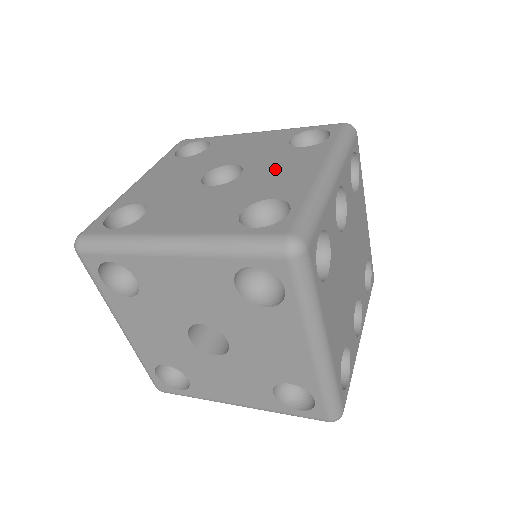
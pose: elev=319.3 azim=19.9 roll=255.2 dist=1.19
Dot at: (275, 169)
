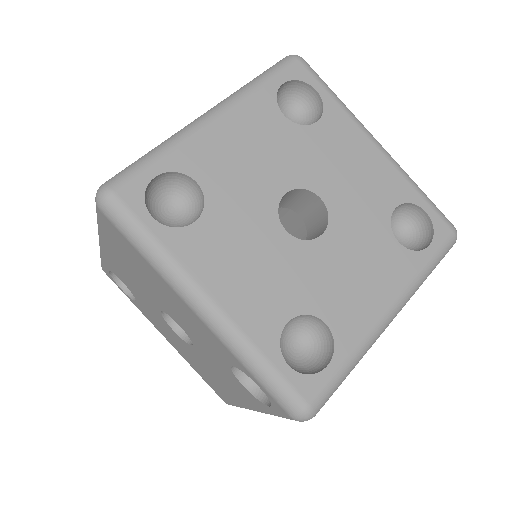
Dot at: occluded
